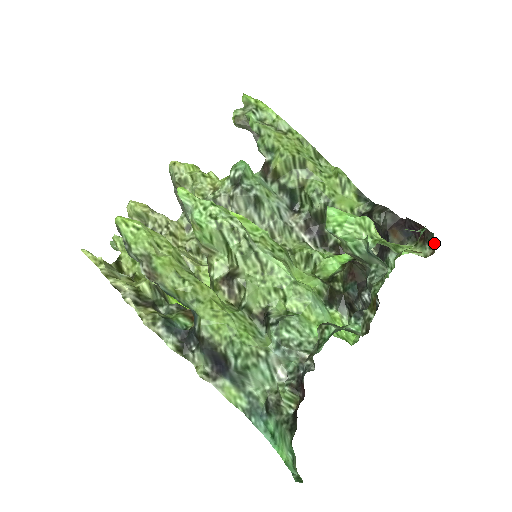
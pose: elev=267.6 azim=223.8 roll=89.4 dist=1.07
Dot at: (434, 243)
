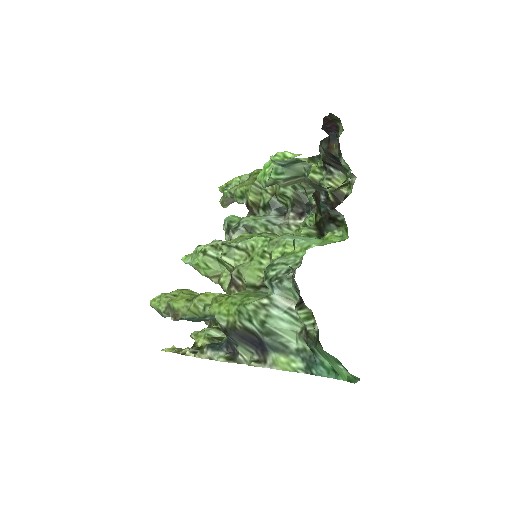
Dot at: (336, 116)
